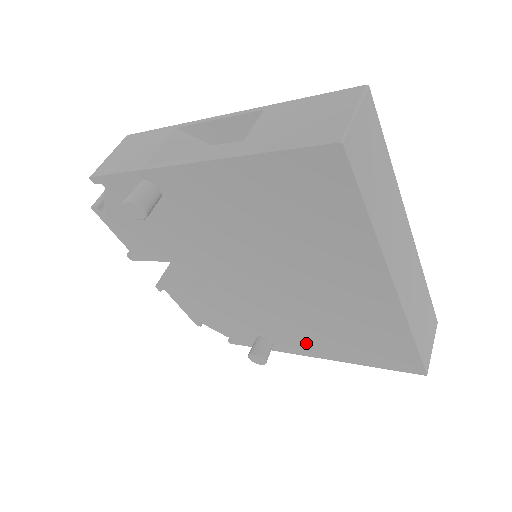
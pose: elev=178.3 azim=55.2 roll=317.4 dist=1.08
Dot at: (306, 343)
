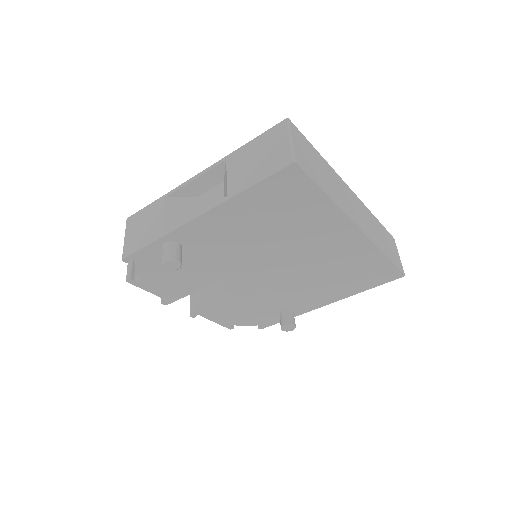
Dot at: (317, 298)
